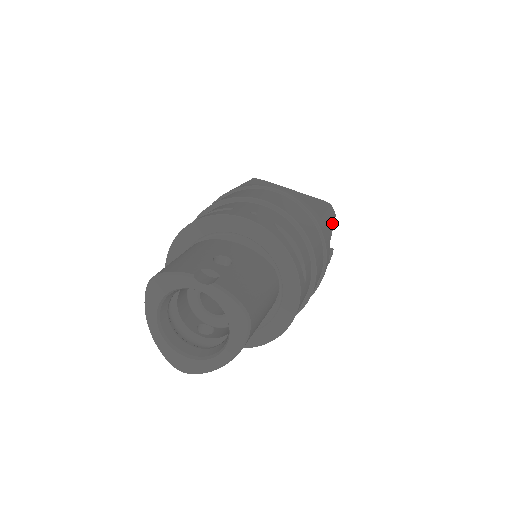
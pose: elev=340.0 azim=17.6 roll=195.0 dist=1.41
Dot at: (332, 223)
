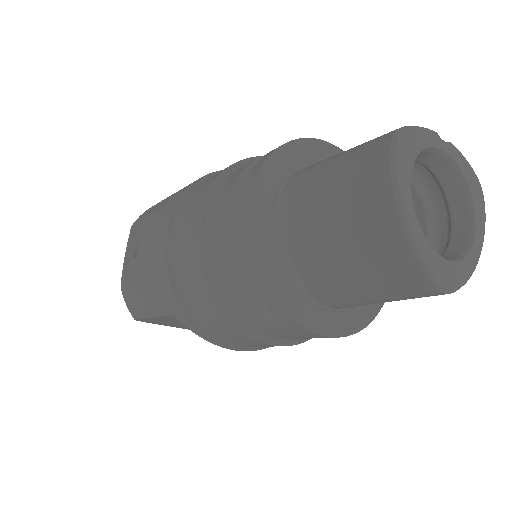
Dot at: occluded
